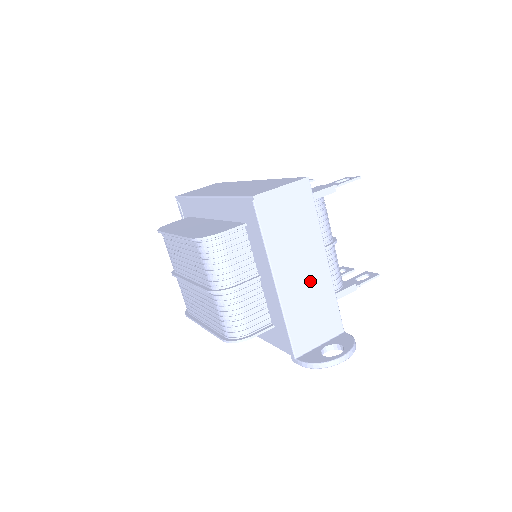
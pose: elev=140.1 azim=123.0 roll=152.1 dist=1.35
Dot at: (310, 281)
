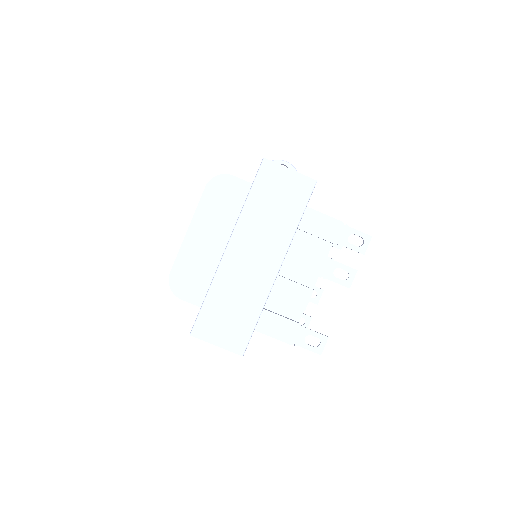
Dot at: occluded
